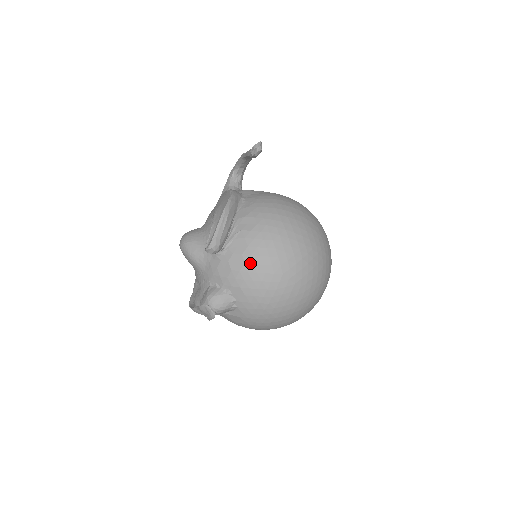
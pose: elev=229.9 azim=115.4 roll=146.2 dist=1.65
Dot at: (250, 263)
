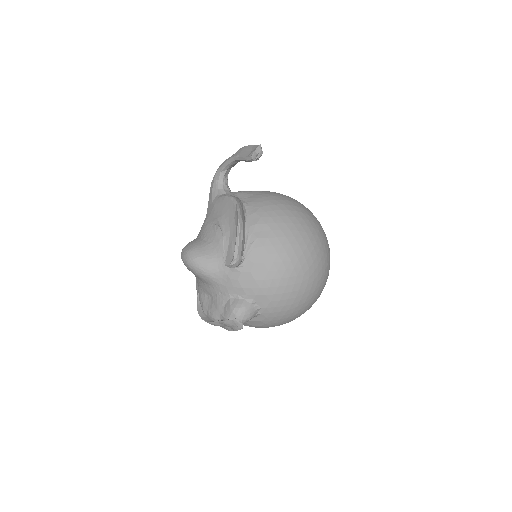
Dot at: (273, 270)
